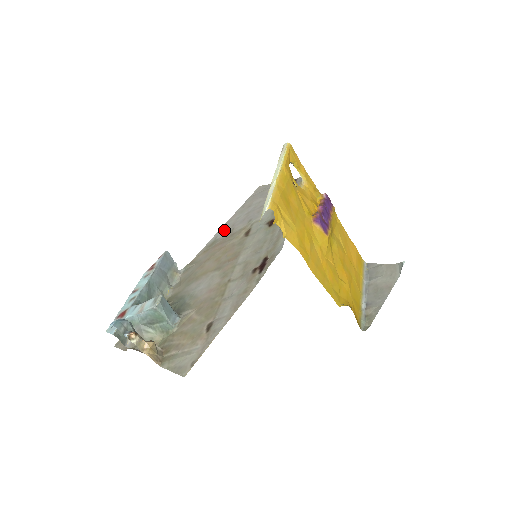
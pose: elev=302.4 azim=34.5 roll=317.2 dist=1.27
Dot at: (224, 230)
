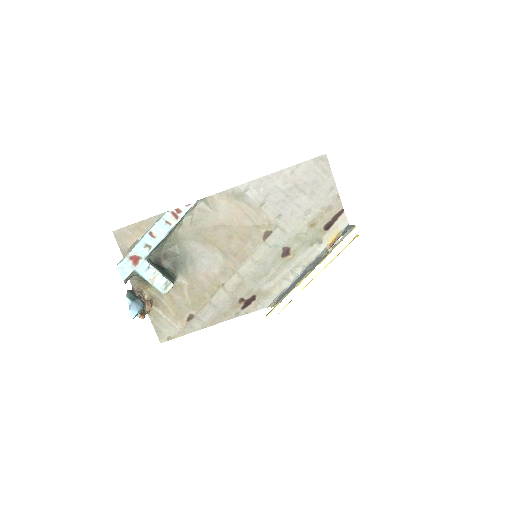
Dot at: (258, 190)
